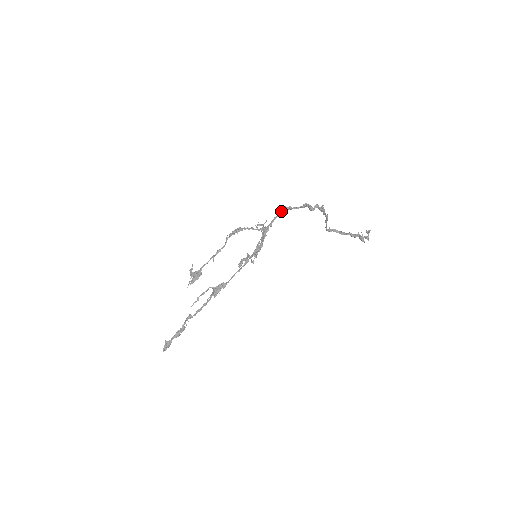
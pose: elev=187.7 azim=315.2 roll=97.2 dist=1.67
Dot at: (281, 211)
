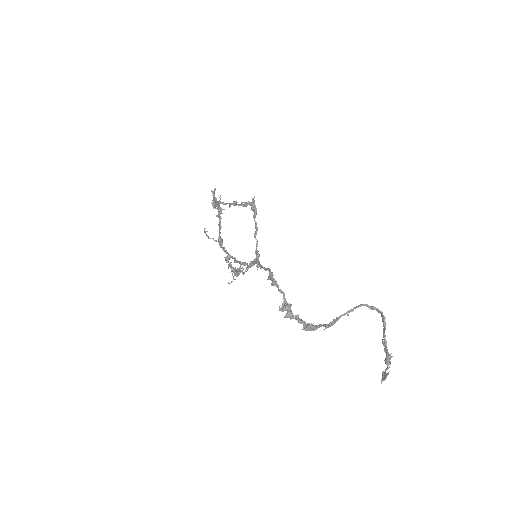
Dot at: occluded
